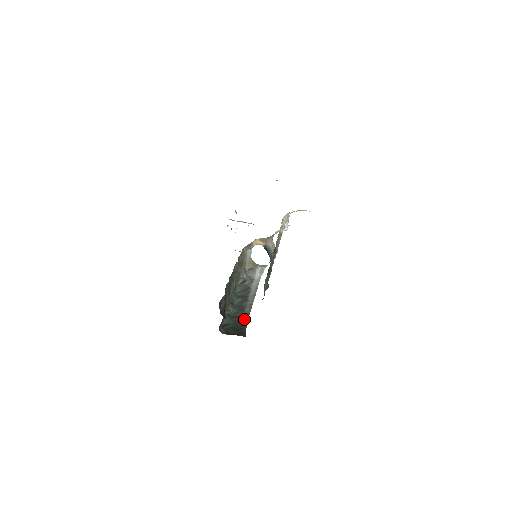
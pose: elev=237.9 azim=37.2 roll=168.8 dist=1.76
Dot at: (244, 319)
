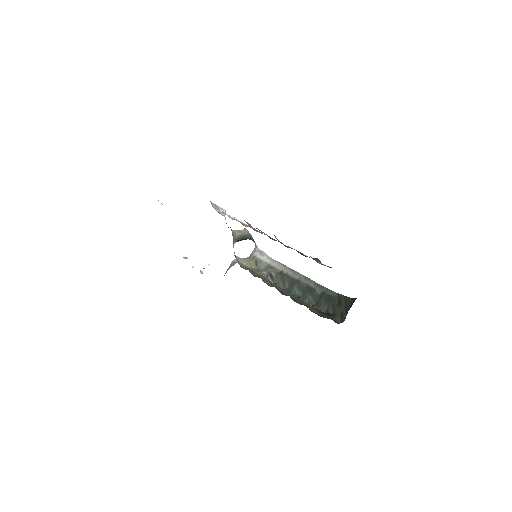
Dot at: (325, 292)
